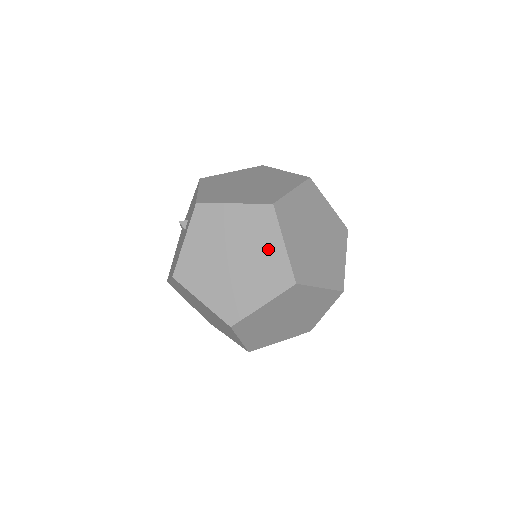
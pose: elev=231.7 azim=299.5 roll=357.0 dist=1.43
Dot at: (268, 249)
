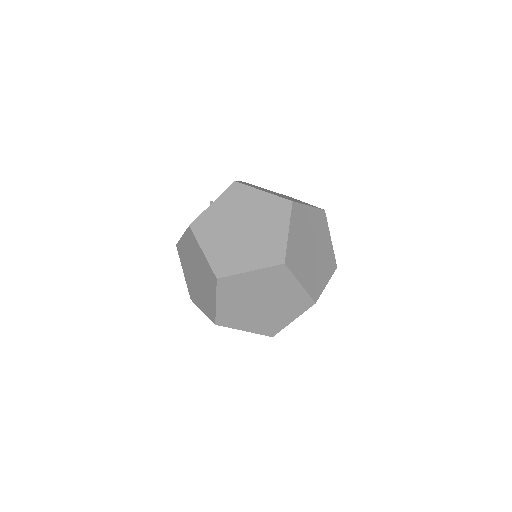
Dot at: occluded
